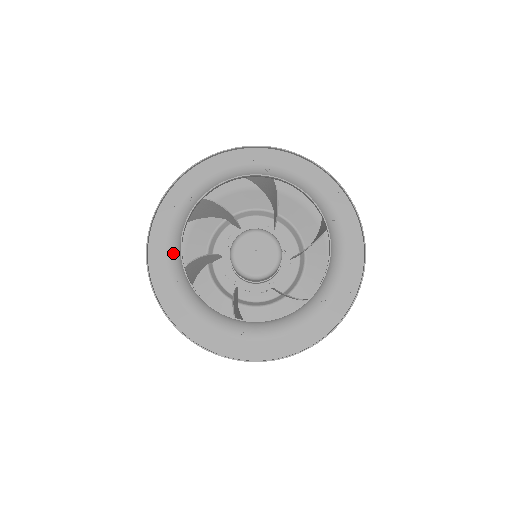
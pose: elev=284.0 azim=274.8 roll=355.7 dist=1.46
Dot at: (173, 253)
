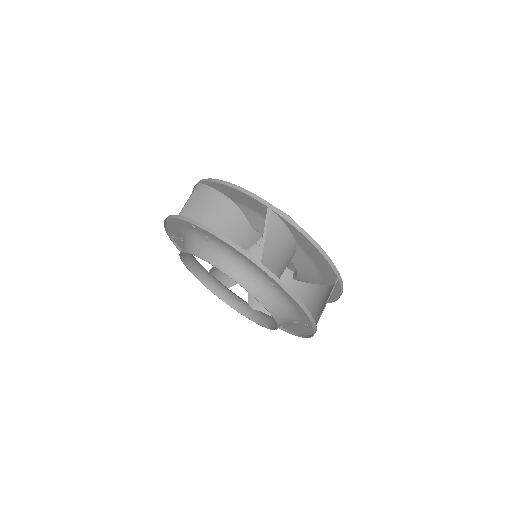
Dot at: (183, 235)
